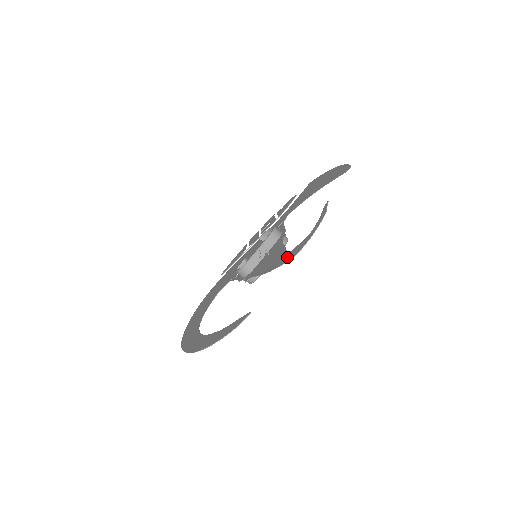
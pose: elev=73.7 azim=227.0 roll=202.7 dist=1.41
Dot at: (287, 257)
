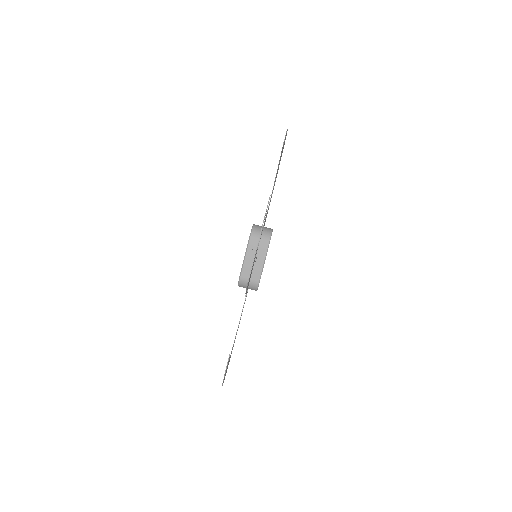
Dot at: occluded
